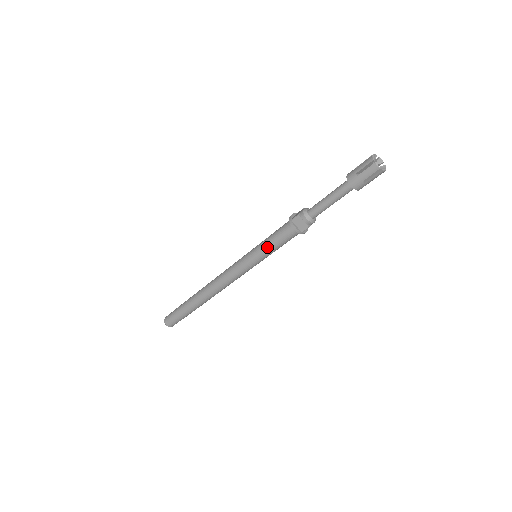
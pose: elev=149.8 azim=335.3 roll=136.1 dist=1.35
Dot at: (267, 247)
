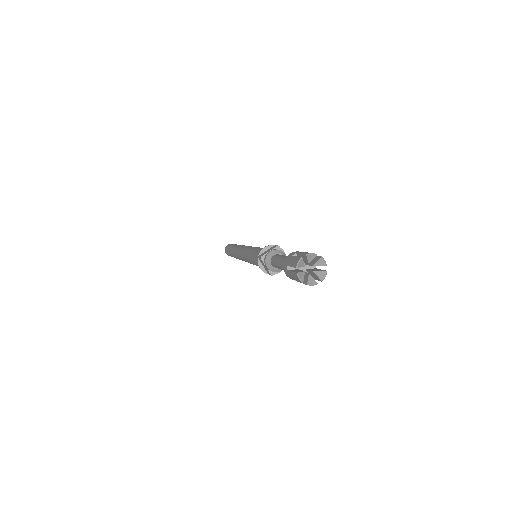
Dot at: (253, 261)
